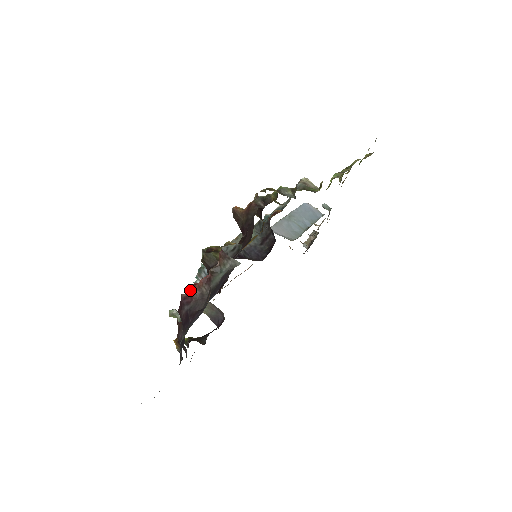
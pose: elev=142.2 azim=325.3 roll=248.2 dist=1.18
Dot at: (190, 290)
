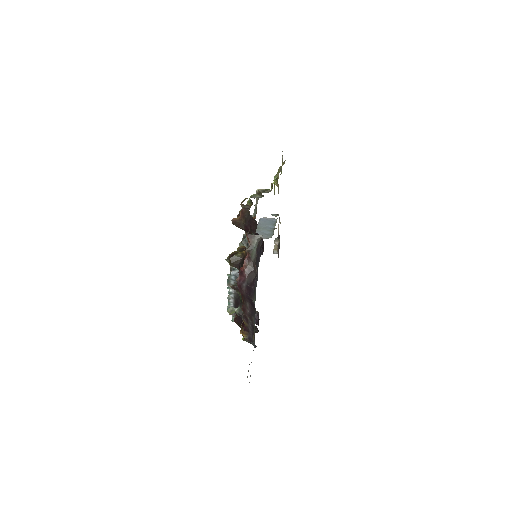
Dot at: (240, 273)
